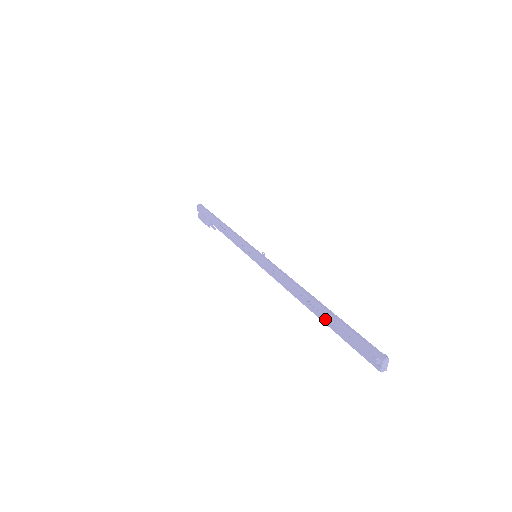
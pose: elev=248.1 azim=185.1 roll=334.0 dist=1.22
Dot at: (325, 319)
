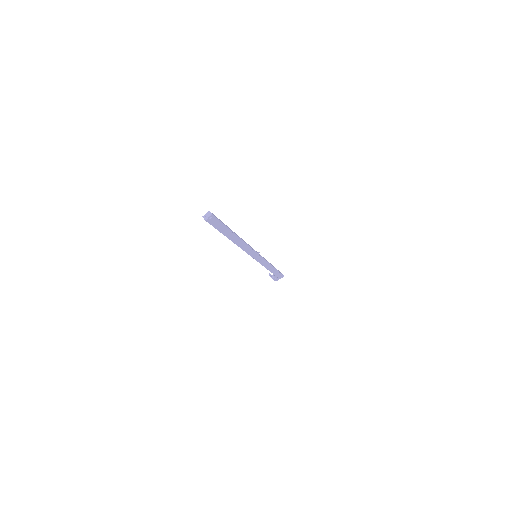
Dot at: occluded
